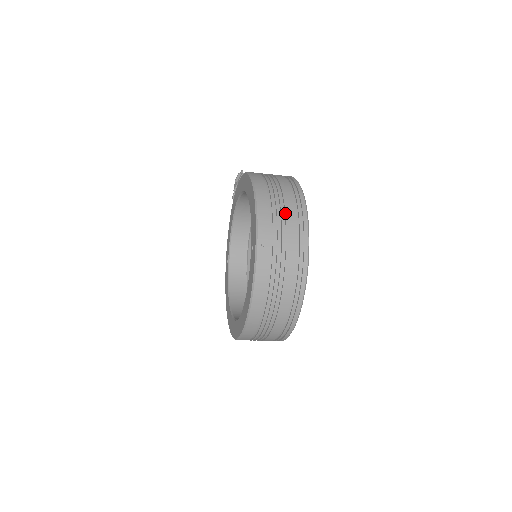
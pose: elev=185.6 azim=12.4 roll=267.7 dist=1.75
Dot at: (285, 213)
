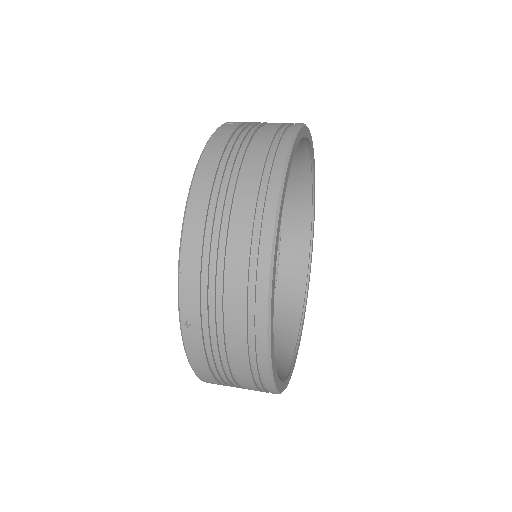
Dot at: occluded
